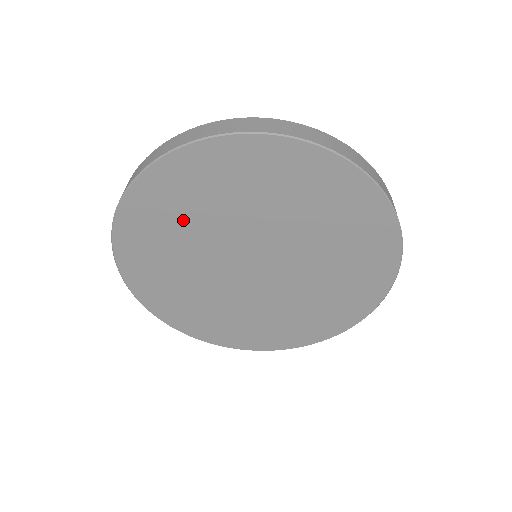
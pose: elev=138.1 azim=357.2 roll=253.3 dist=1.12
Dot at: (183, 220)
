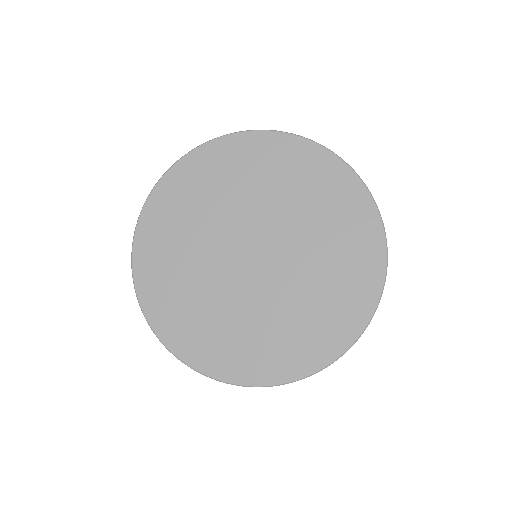
Dot at: (217, 190)
